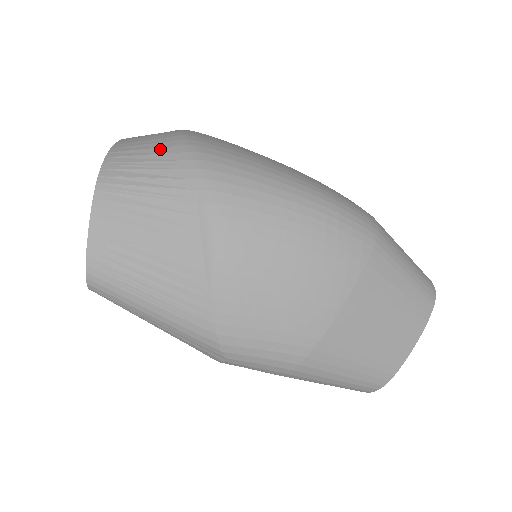
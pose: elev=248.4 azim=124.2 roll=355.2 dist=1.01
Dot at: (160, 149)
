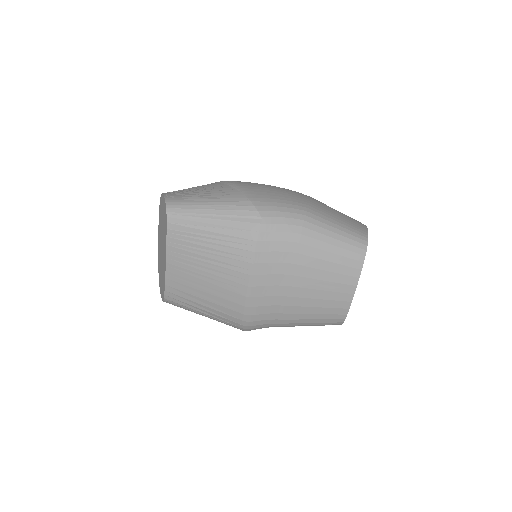
Dot at: occluded
